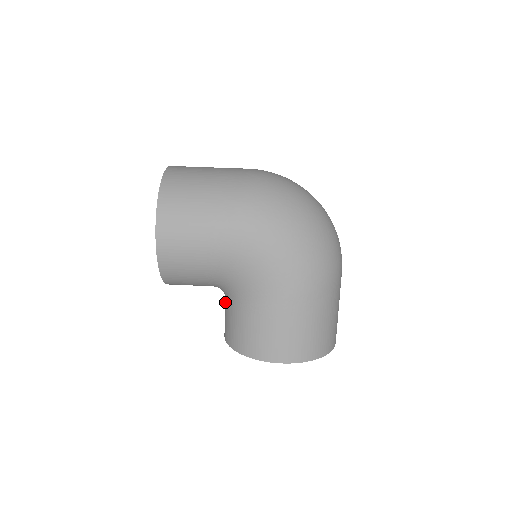
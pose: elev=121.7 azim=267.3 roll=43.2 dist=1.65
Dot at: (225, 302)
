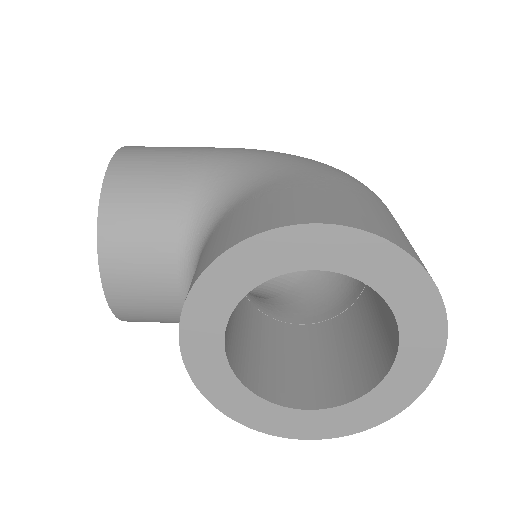
Dot at: occluded
